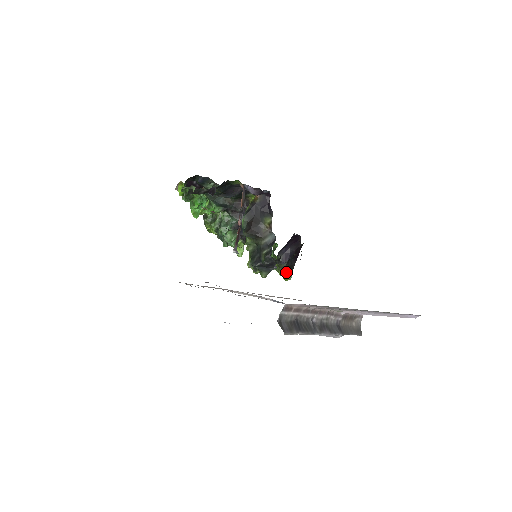
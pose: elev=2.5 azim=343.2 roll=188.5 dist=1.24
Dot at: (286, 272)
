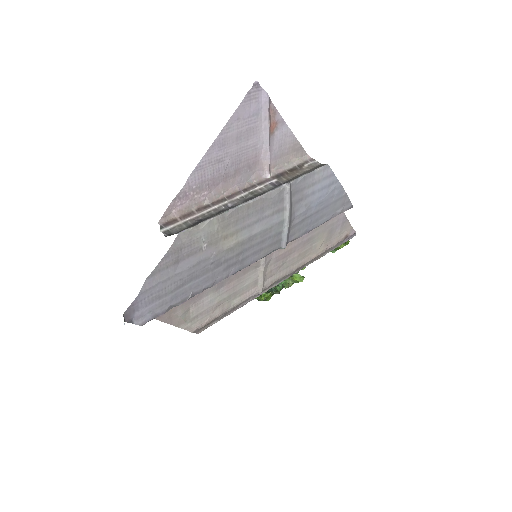
Dot at: occluded
